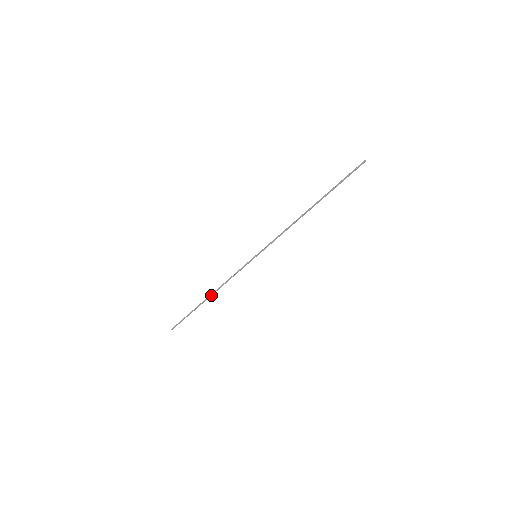
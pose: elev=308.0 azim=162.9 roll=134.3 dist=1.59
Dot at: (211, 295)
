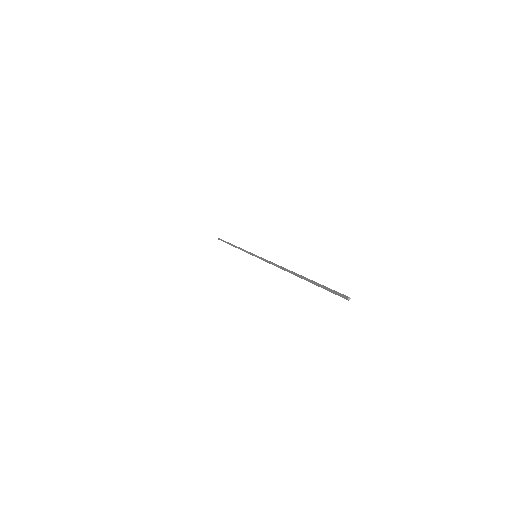
Dot at: (234, 246)
